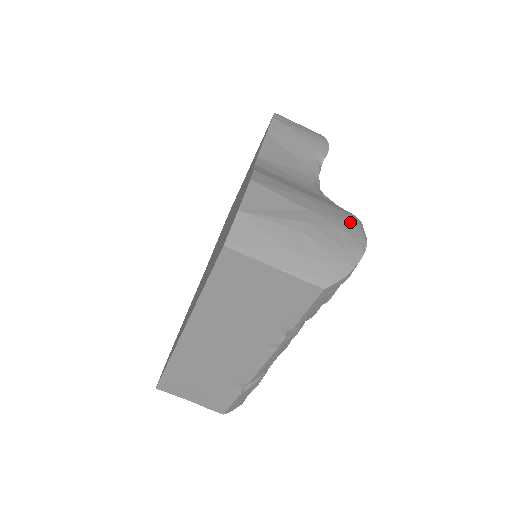
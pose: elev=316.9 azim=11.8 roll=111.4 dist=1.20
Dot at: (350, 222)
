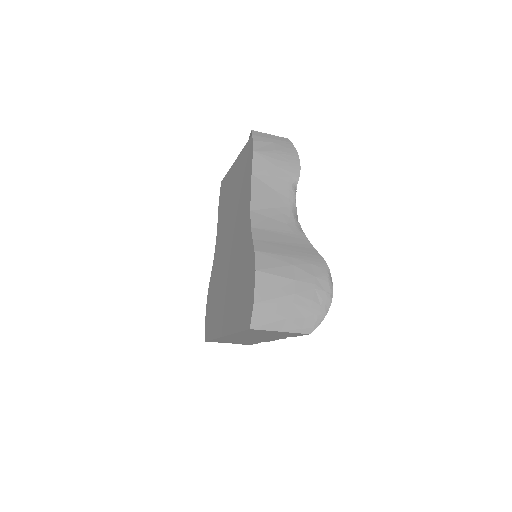
Dot at: (322, 276)
